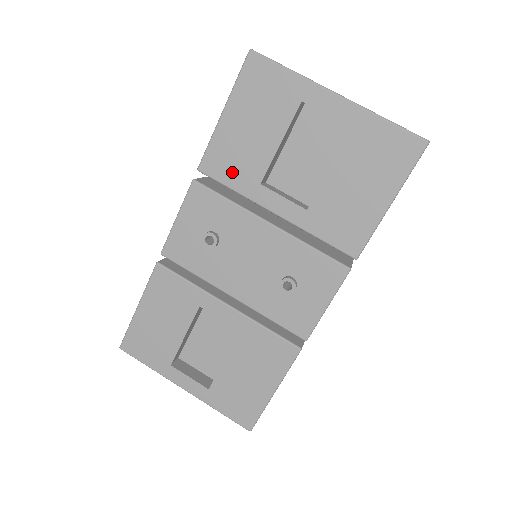
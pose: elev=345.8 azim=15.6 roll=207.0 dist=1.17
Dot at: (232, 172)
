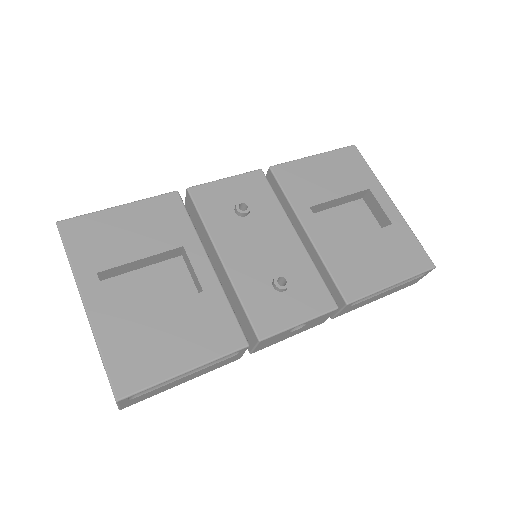
Dot at: (294, 186)
